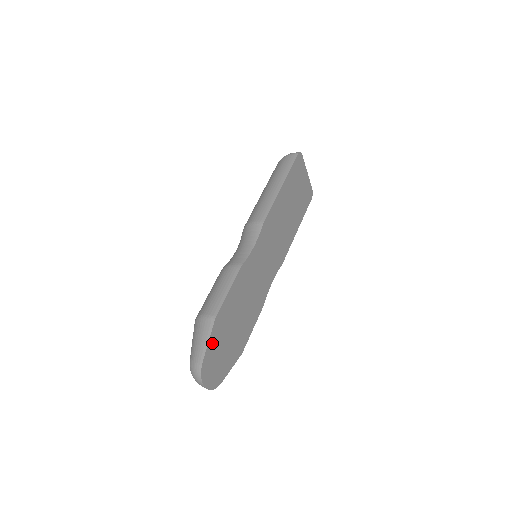
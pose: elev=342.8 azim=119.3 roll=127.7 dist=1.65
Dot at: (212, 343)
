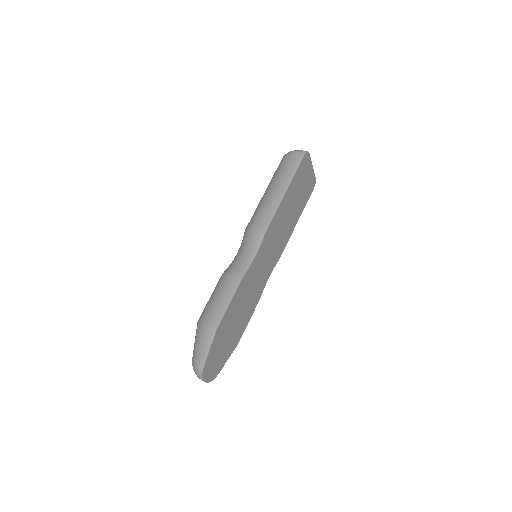
Dot at: (213, 349)
